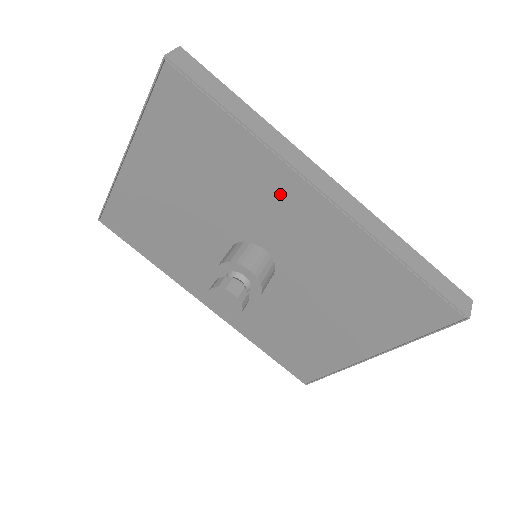
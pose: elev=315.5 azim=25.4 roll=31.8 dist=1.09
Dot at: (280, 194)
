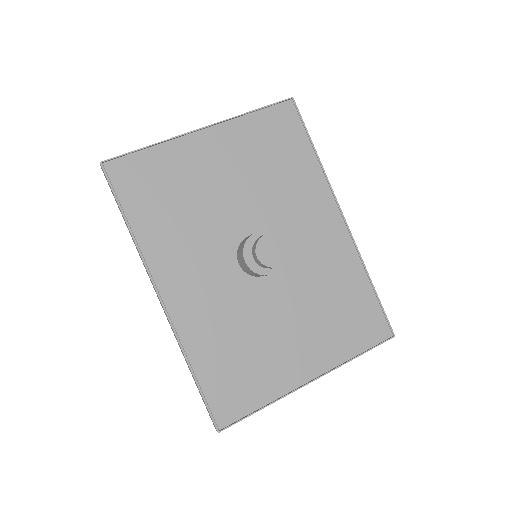
Dot at: (315, 207)
